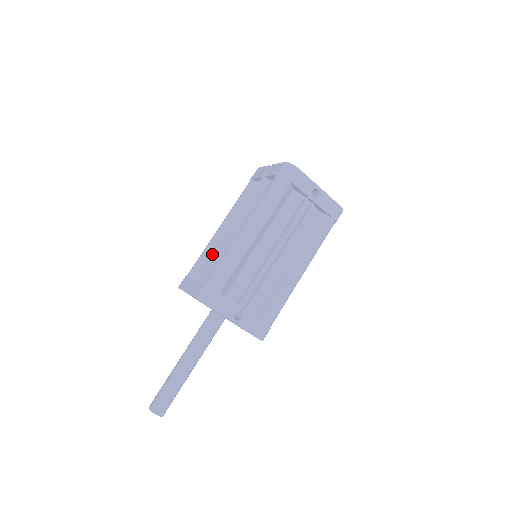
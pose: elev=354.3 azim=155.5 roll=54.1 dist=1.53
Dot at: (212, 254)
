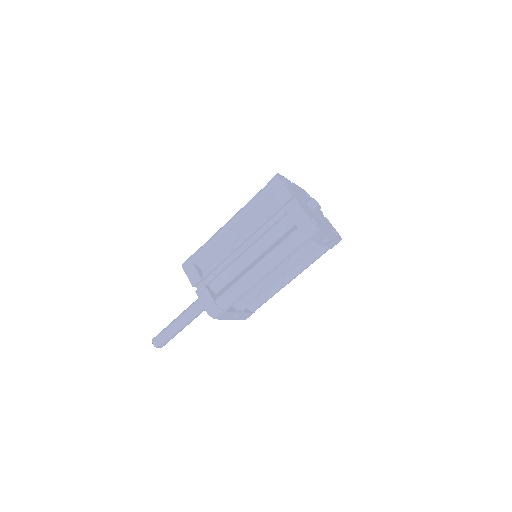
Dot at: (221, 263)
